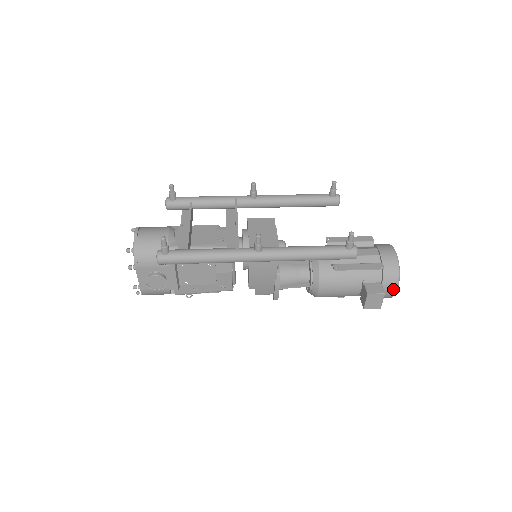
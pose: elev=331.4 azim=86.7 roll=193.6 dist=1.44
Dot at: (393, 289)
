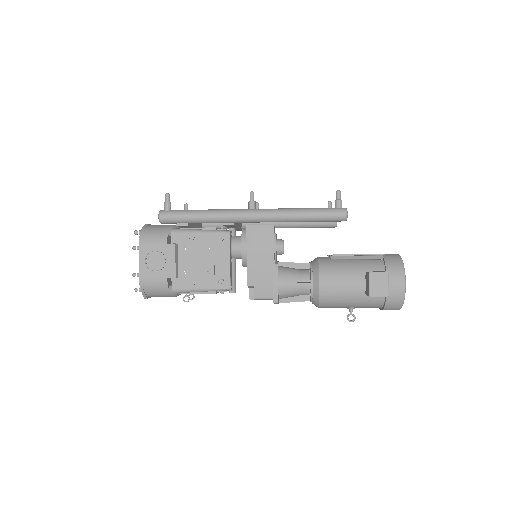
Dot at: (400, 282)
